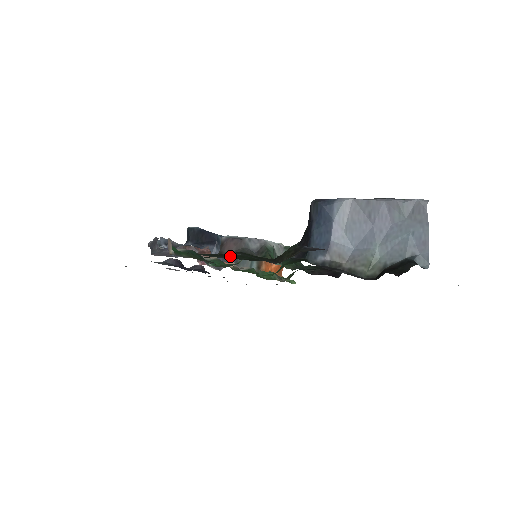
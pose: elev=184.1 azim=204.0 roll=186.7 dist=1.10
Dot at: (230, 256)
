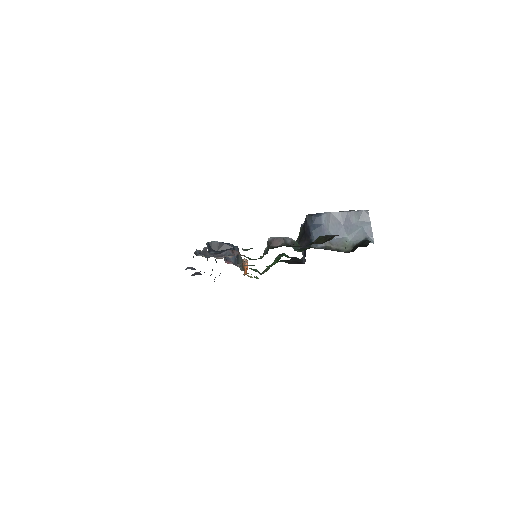
Dot at: occluded
